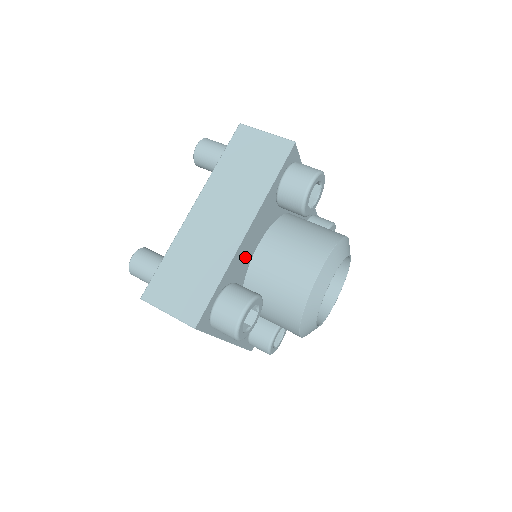
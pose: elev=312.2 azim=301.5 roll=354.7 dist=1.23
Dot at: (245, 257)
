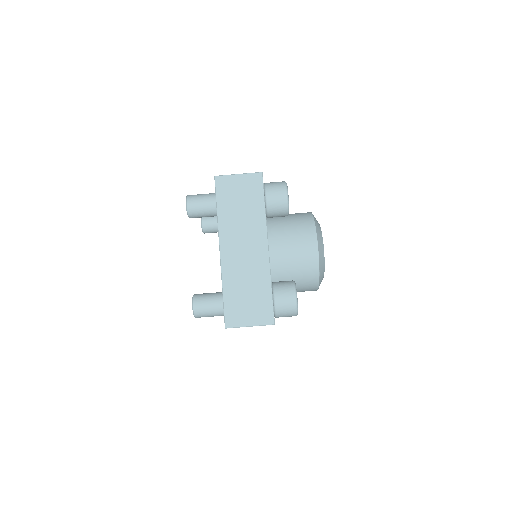
Dot at: occluded
